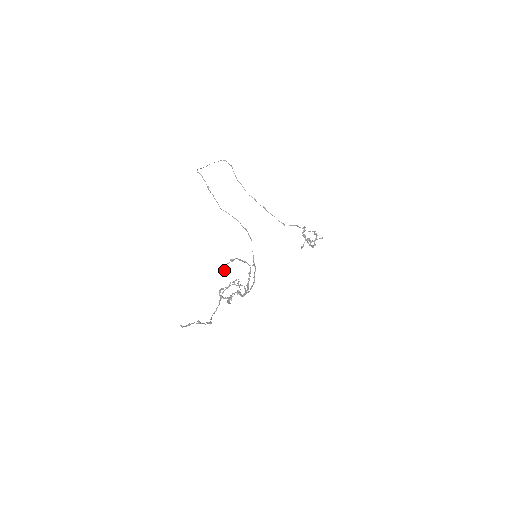
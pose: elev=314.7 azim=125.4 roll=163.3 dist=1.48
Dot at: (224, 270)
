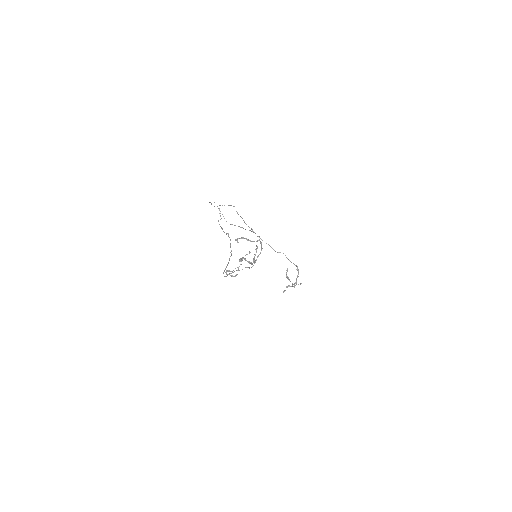
Dot at: (237, 239)
